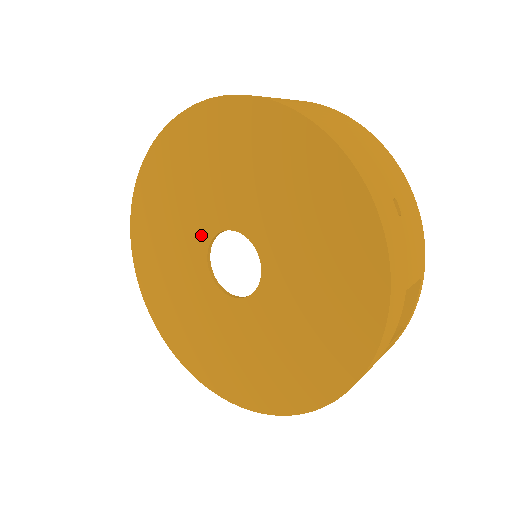
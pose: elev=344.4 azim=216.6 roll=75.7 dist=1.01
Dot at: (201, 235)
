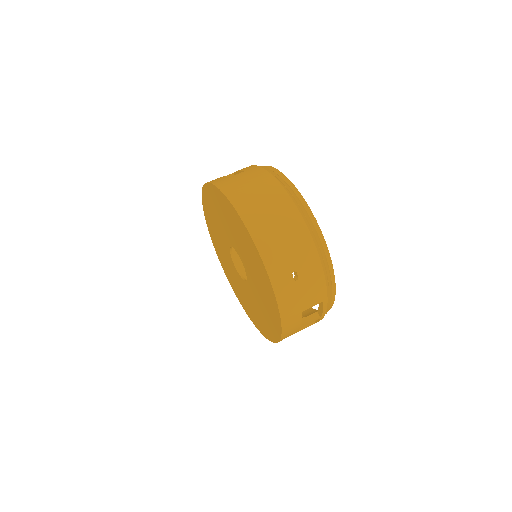
Dot at: (226, 242)
